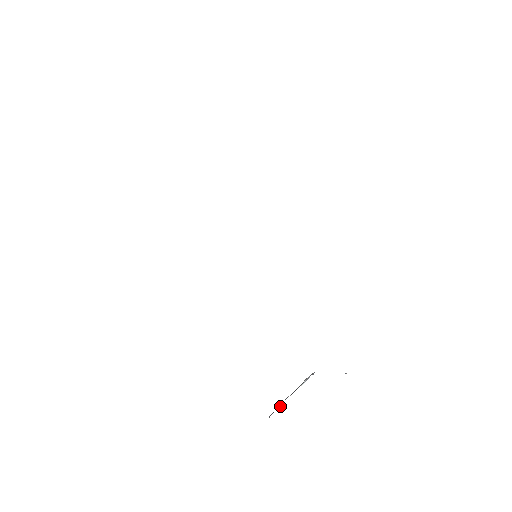
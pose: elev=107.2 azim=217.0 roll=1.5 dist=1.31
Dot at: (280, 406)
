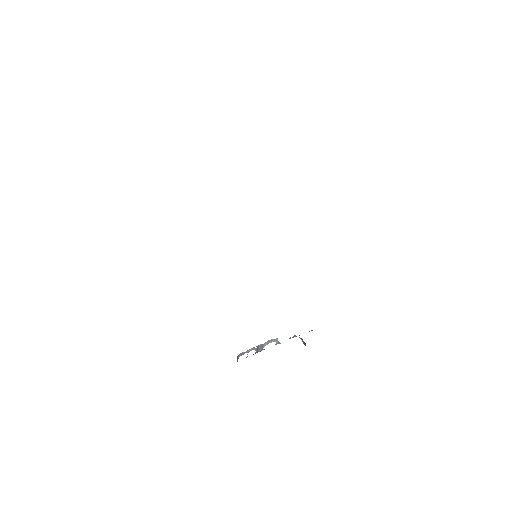
Dot at: (247, 356)
